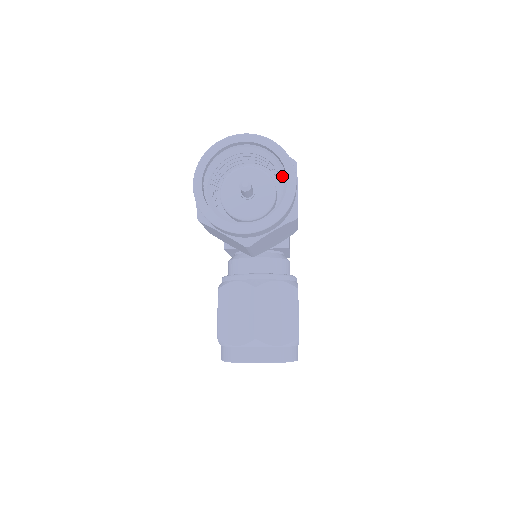
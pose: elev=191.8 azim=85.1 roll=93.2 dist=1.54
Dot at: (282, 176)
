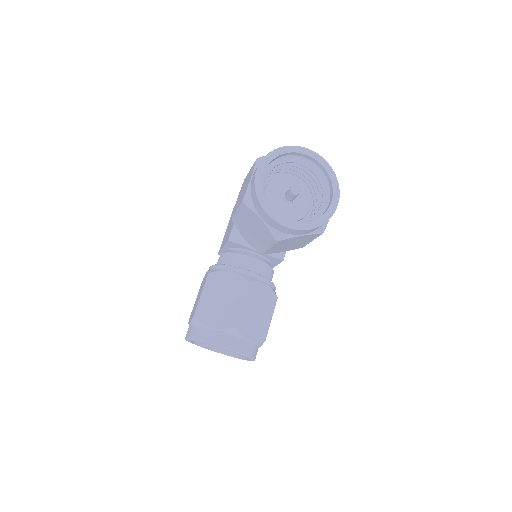
Dot at: (325, 195)
